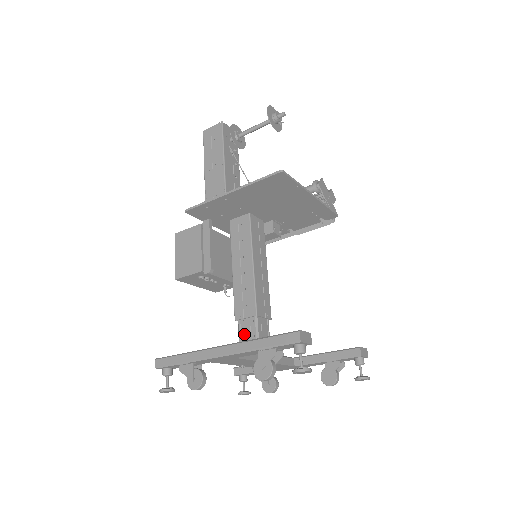
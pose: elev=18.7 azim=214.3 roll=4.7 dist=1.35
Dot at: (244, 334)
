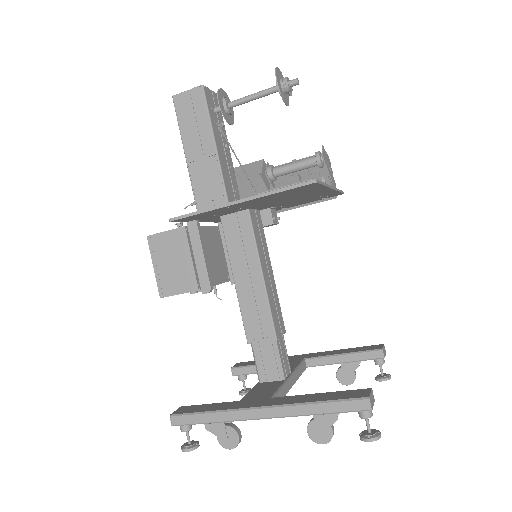
Dot at: (262, 359)
